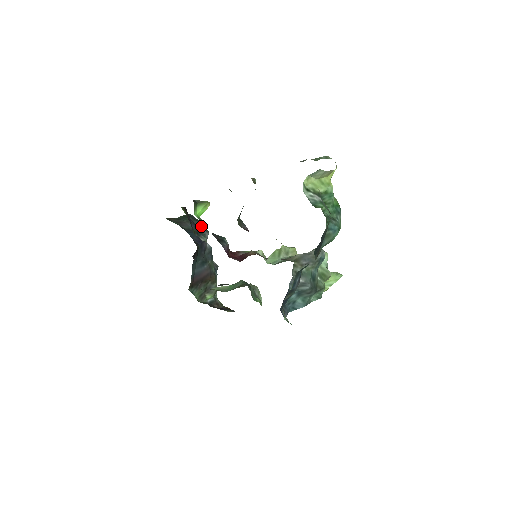
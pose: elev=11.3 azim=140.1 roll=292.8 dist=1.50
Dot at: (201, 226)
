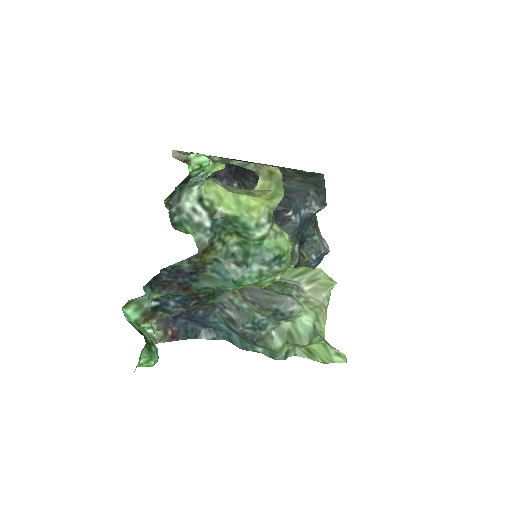
Dot at: (311, 193)
